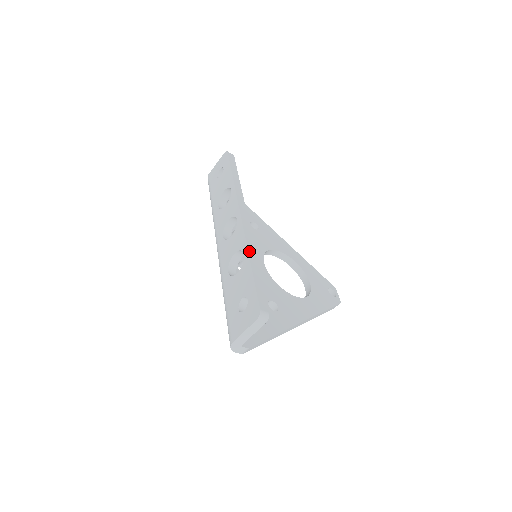
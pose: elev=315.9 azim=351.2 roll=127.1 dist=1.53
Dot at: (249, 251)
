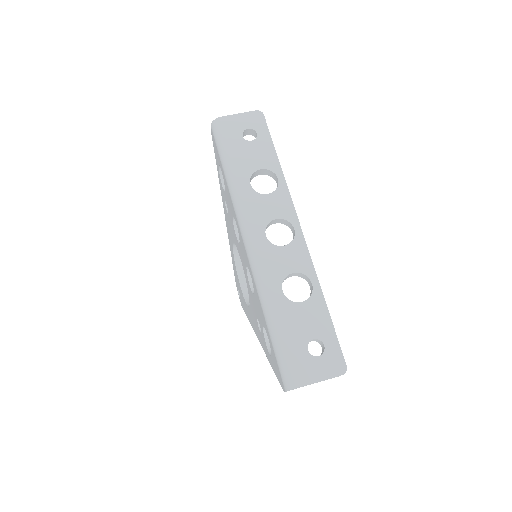
Dot at: (319, 283)
